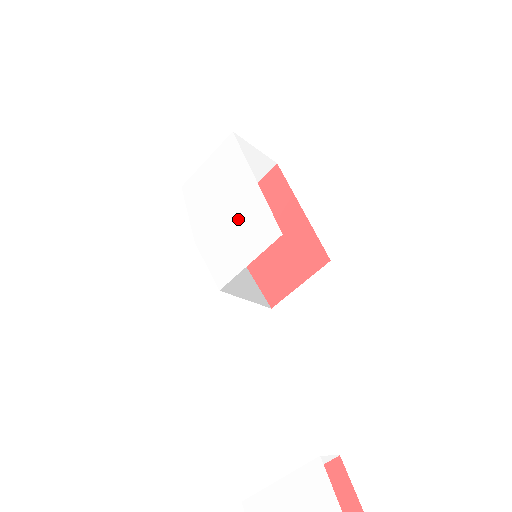
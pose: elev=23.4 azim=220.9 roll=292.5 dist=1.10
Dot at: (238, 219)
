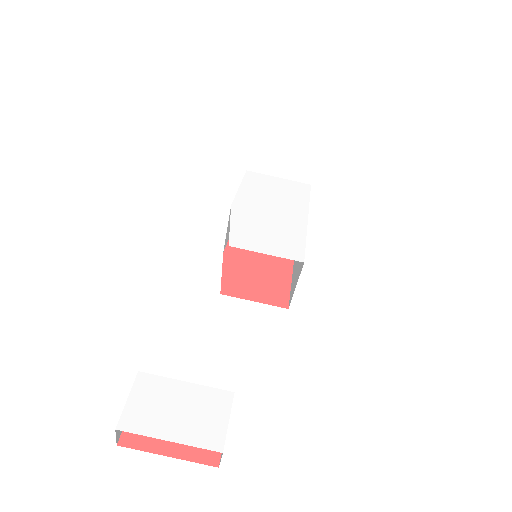
Dot at: (278, 226)
